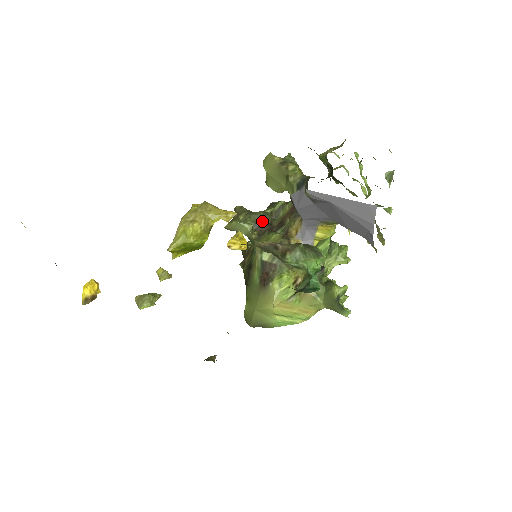
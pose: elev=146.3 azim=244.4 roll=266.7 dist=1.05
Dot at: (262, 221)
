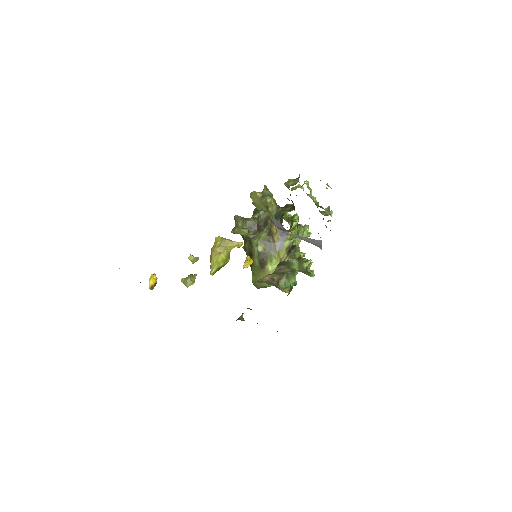
Dot at: (253, 225)
